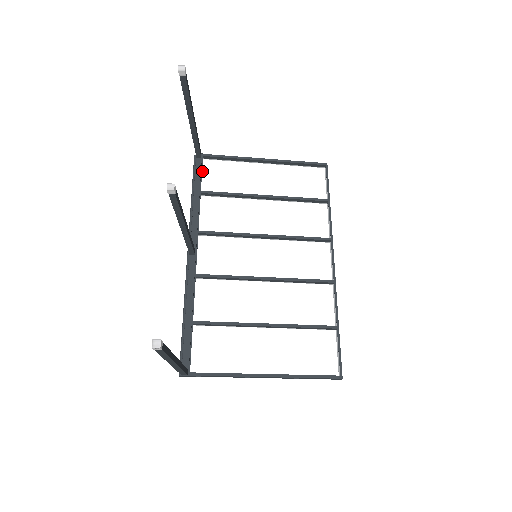
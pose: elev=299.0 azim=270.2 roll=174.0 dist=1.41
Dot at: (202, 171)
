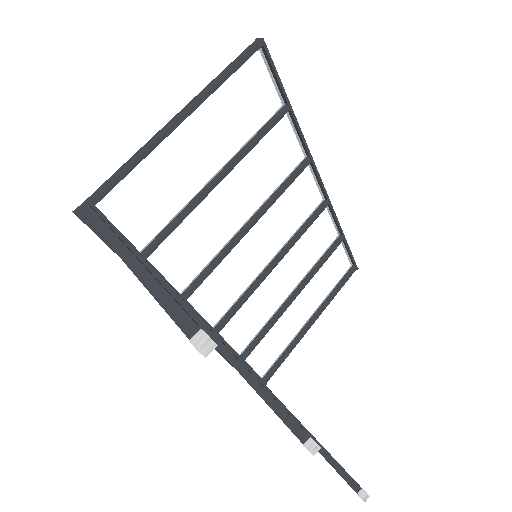
Dot at: (111, 224)
